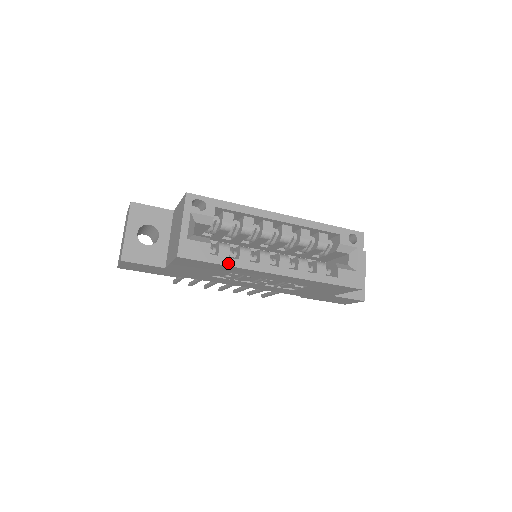
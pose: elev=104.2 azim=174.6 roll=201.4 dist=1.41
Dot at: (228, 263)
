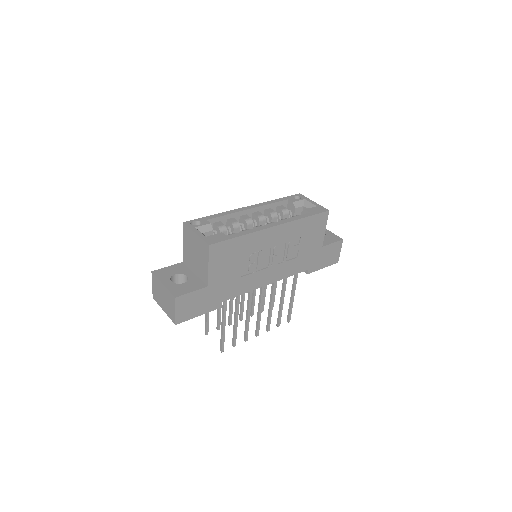
Dot at: (242, 234)
